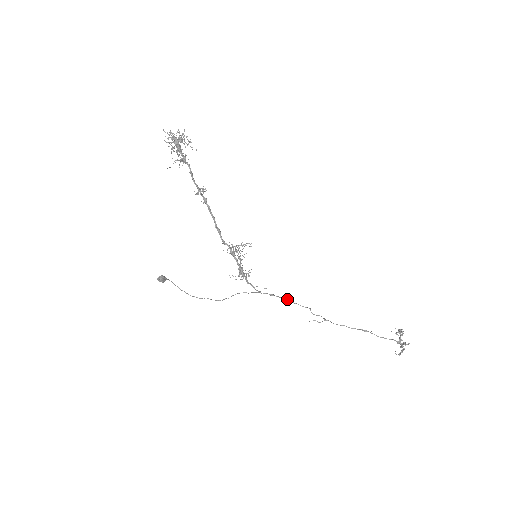
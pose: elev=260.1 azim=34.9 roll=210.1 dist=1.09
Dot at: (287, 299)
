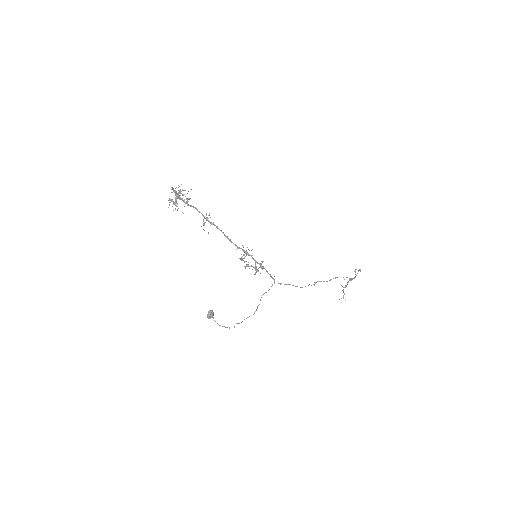
Dot at: (288, 284)
